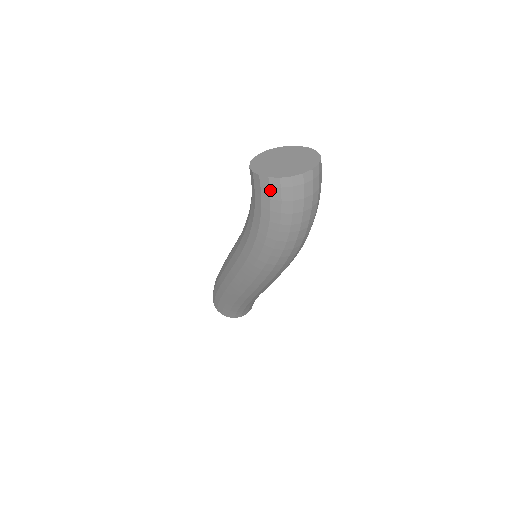
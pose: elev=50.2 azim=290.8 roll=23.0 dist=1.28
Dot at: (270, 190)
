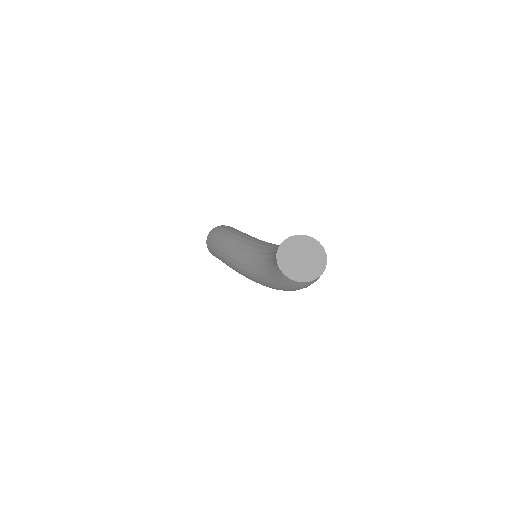
Dot at: (289, 282)
